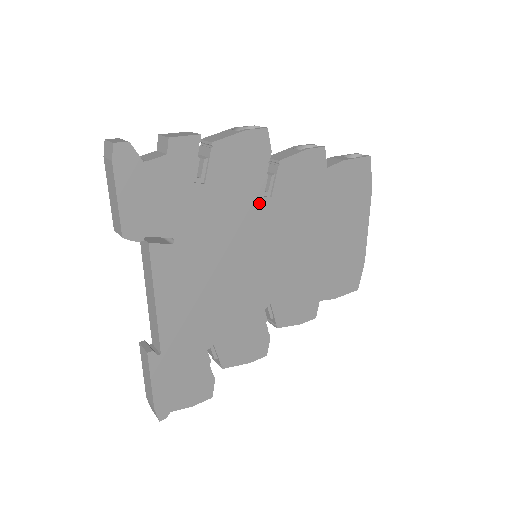
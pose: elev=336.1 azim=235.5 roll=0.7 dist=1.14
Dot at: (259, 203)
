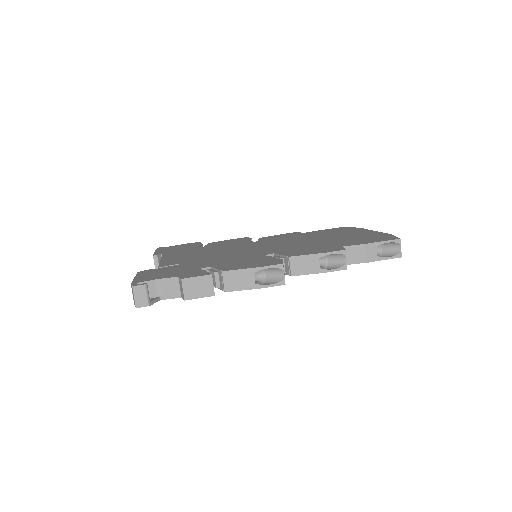
Dot at: occluded
